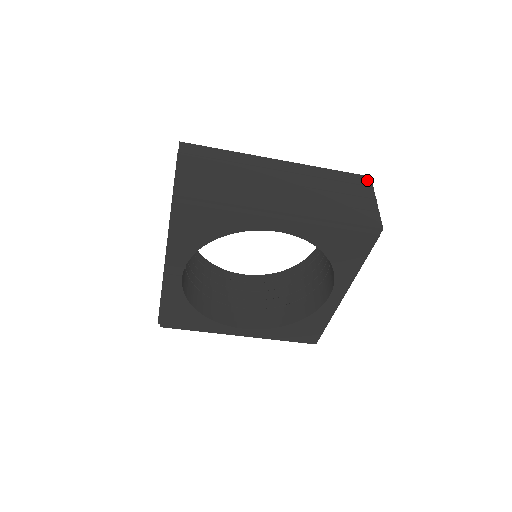
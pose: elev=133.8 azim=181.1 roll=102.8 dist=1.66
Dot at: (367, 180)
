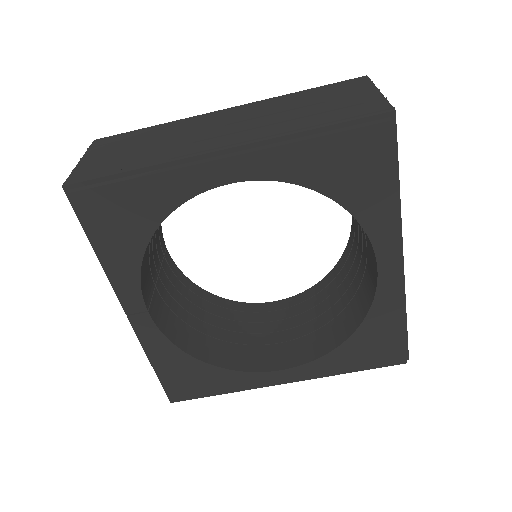
Dot at: (361, 80)
